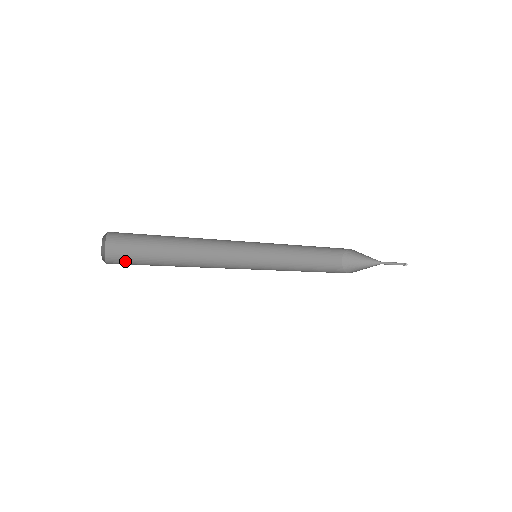
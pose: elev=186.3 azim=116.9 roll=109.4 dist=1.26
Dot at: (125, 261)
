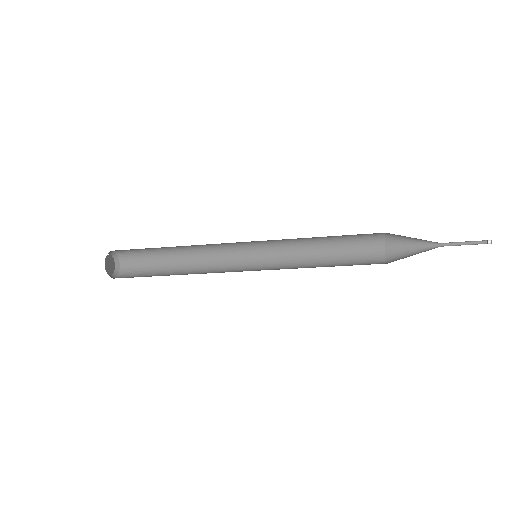
Dot at: (135, 270)
